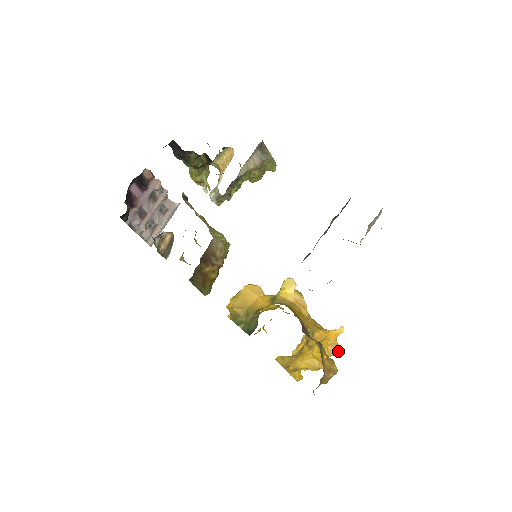
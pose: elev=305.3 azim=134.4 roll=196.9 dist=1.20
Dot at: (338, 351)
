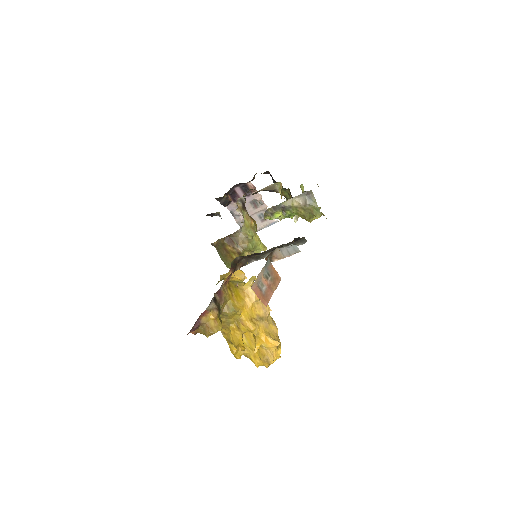
Dot at: (271, 360)
